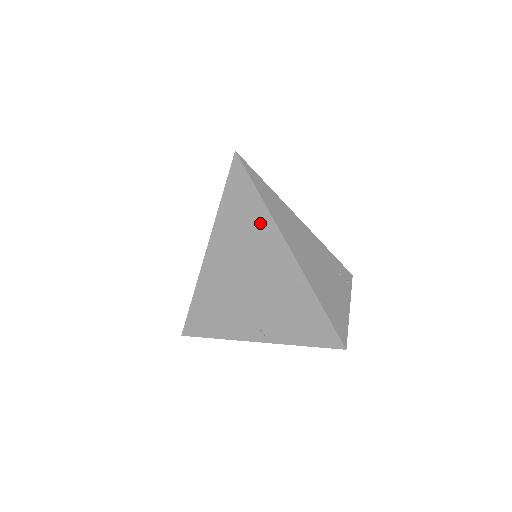
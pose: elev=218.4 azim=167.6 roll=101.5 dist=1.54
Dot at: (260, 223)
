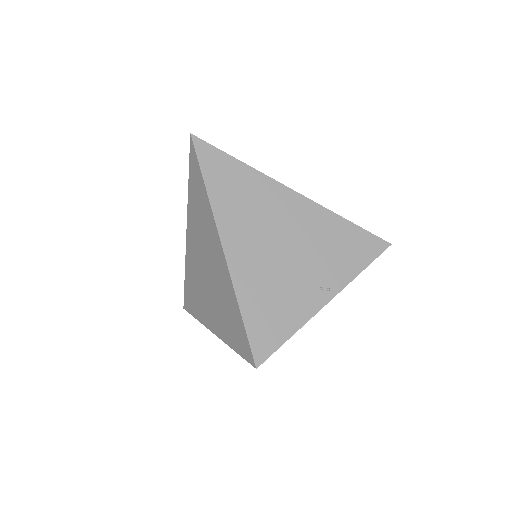
Dot at: (248, 180)
